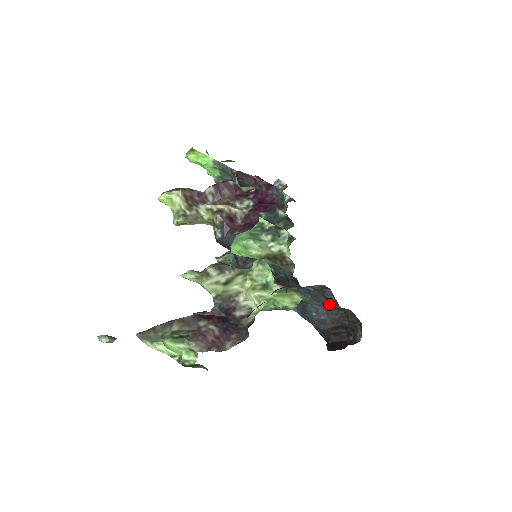
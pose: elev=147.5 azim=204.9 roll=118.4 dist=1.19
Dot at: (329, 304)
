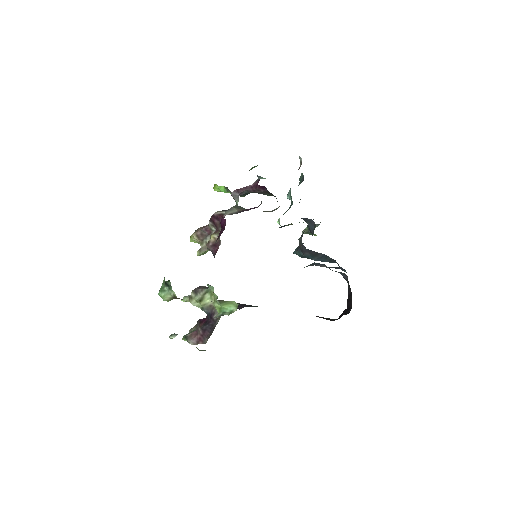
Dot at: occluded
